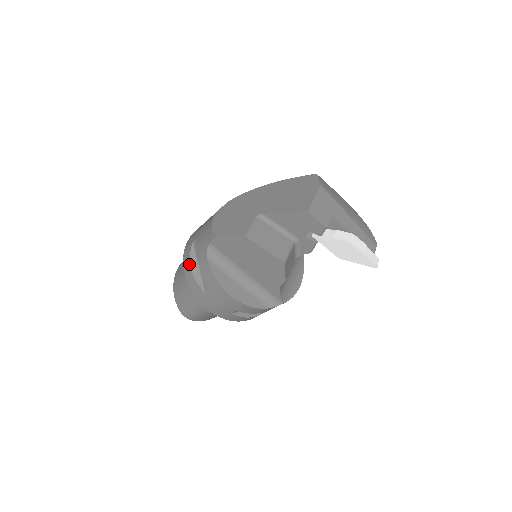
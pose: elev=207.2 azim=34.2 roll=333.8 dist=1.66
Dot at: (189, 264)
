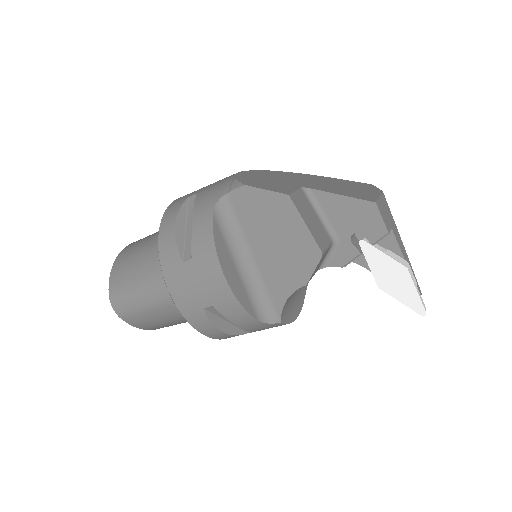
Dot at: (174, 219)
